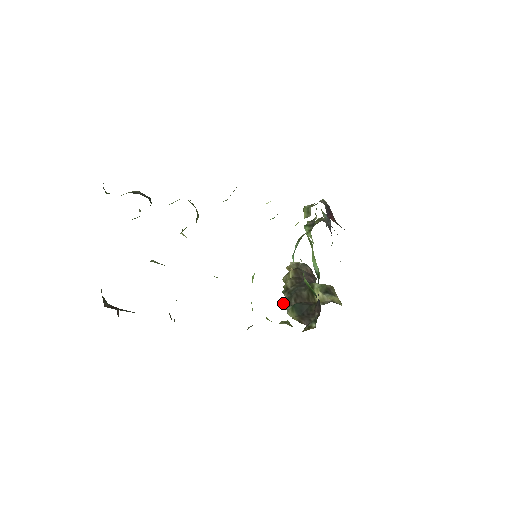
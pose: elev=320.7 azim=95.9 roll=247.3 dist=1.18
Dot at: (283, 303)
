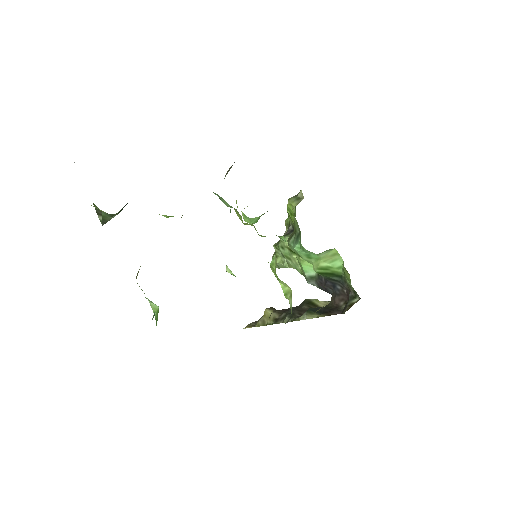
Dot at: occluded
